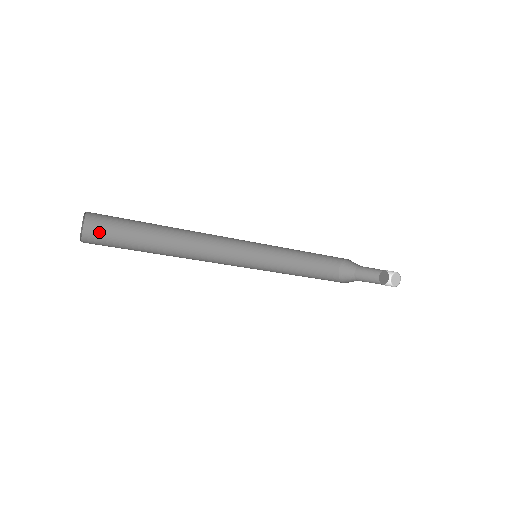
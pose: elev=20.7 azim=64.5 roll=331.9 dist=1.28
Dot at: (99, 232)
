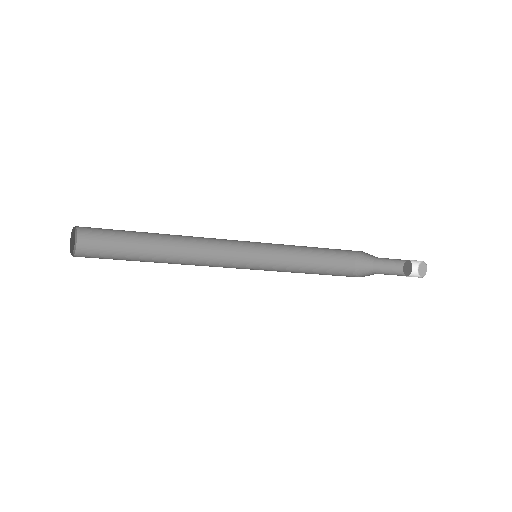
Dot at: (93, 237)
